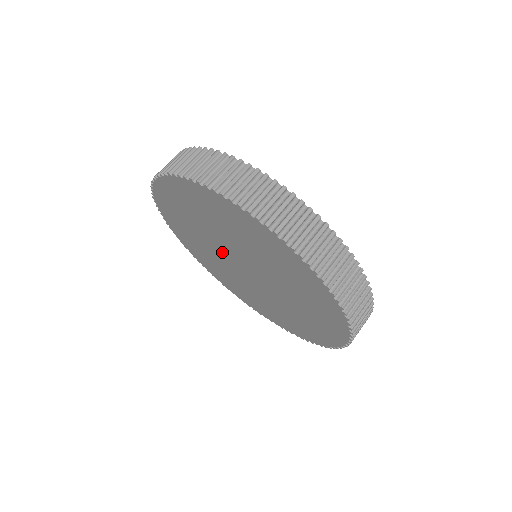
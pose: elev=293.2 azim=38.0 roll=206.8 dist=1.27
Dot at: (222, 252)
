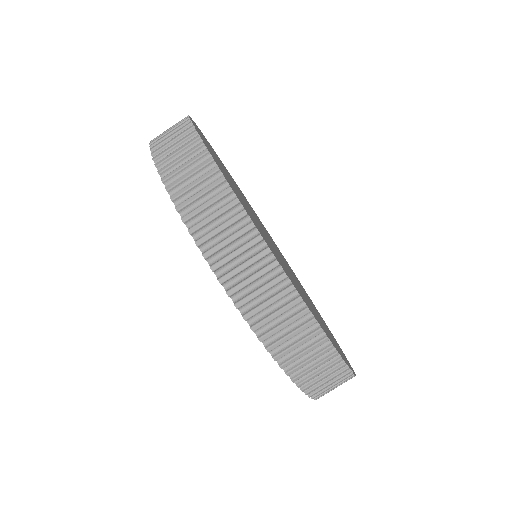
Dot at: occluded
